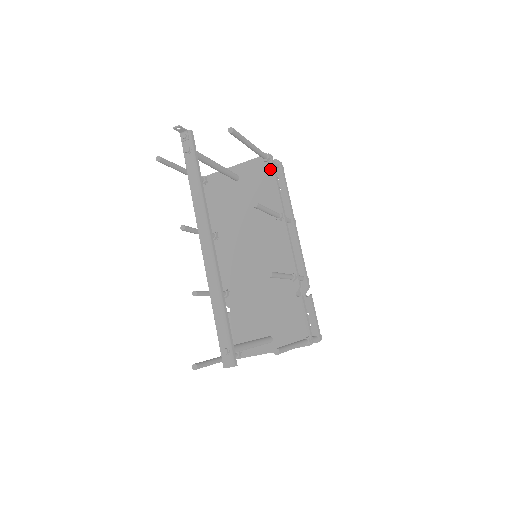
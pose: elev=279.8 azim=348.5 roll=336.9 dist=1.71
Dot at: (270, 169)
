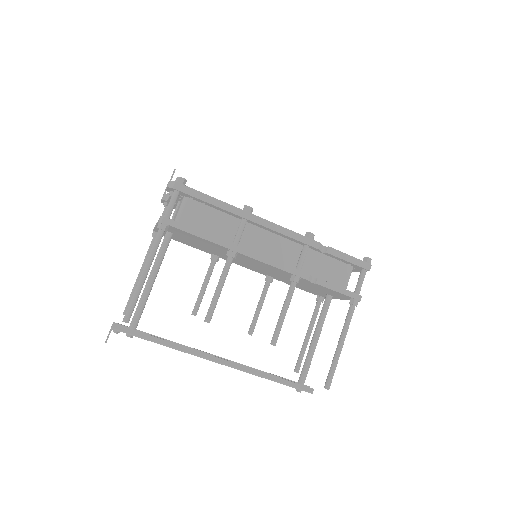
Dot at: (178, 230)
